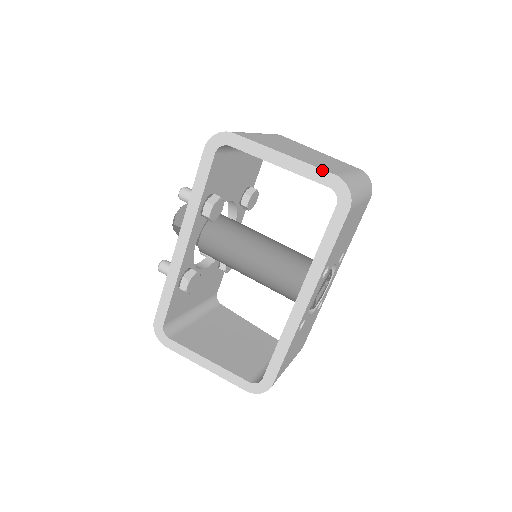
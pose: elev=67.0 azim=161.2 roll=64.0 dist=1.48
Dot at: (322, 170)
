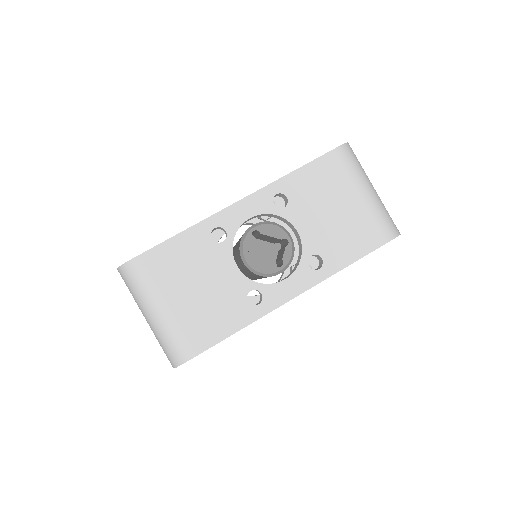
Dot at: occluded
